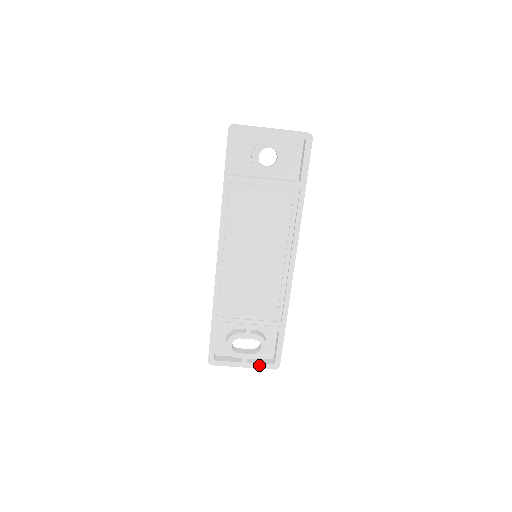
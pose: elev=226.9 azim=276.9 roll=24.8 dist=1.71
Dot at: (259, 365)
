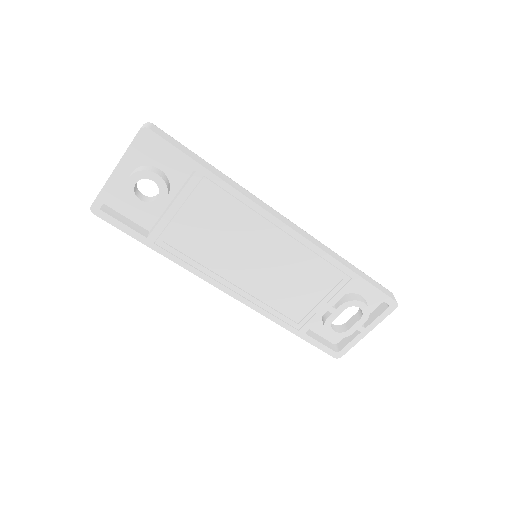
Dot at: (378, 319)
